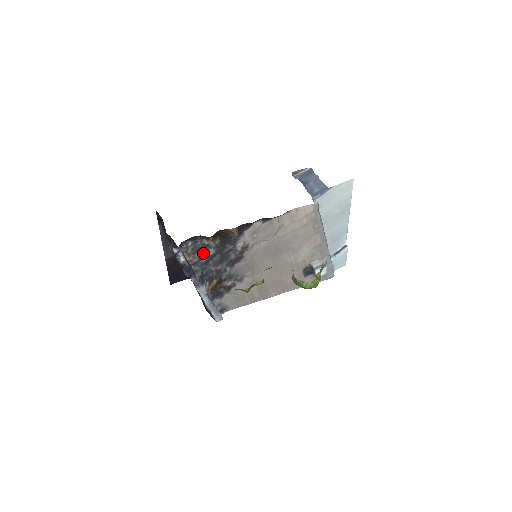
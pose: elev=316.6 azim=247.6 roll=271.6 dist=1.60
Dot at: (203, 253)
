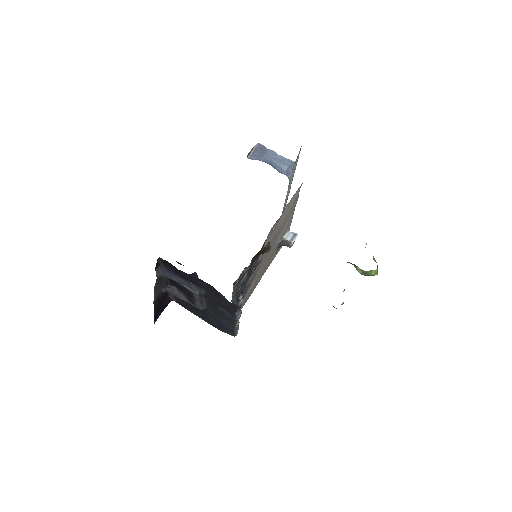
Dot at: occluded
